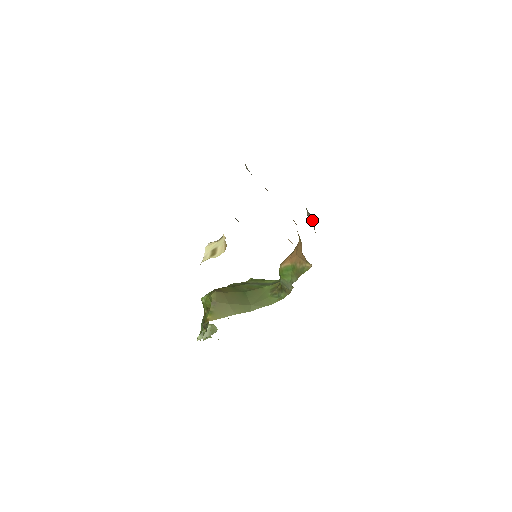
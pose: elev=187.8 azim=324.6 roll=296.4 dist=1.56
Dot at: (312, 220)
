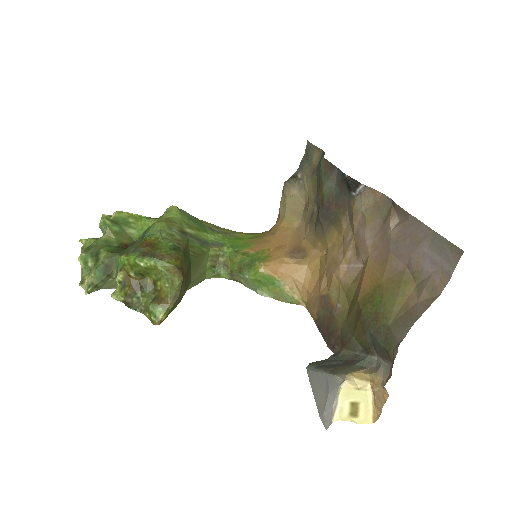
Dot at: (297, 199)
